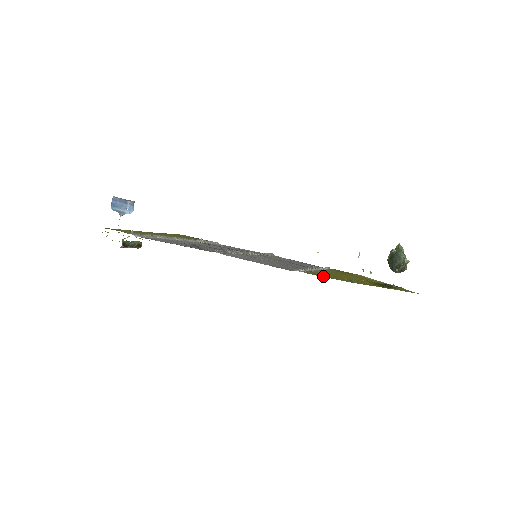
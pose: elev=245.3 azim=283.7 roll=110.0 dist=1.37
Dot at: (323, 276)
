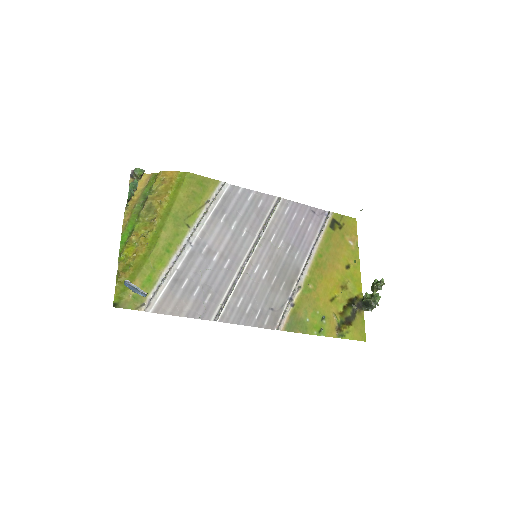
Dot at: (299, 326)
